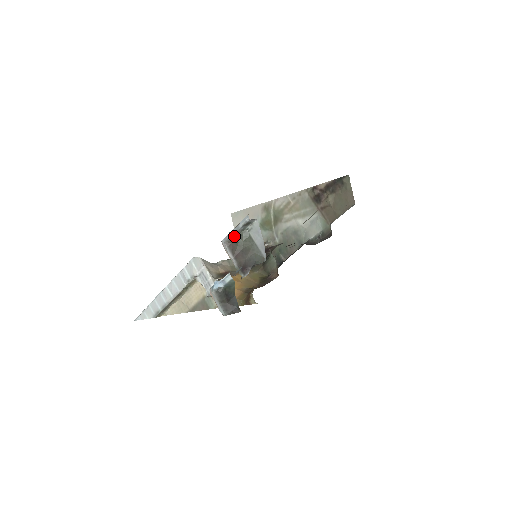
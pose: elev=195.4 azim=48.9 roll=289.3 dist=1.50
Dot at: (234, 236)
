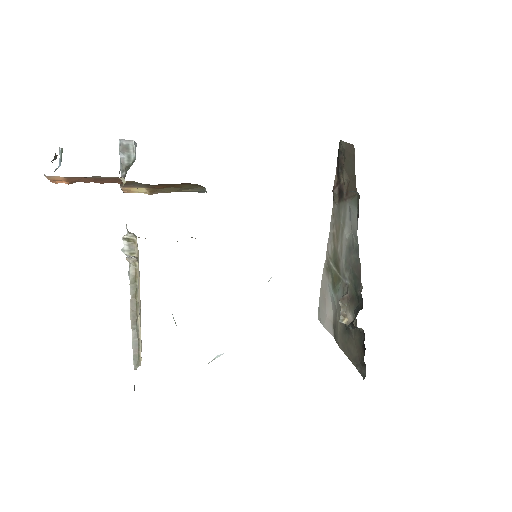
Dot at: (123, 171)
